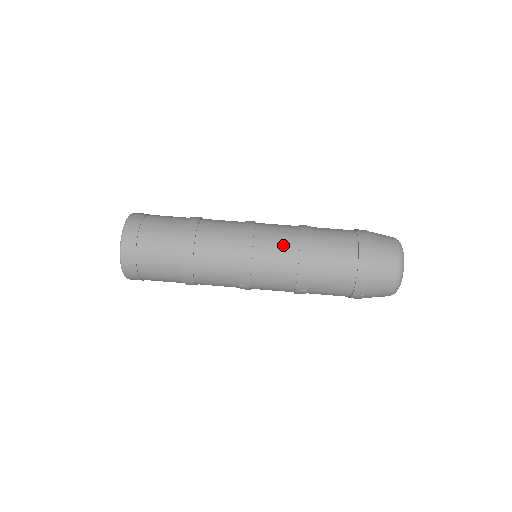
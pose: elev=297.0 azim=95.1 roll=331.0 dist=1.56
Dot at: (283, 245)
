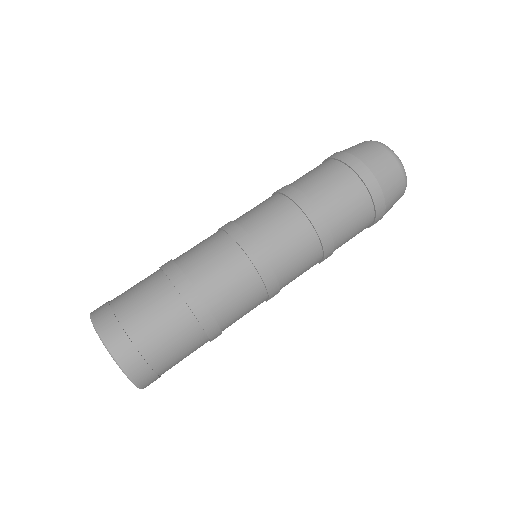
Dot at: (298, 239)
